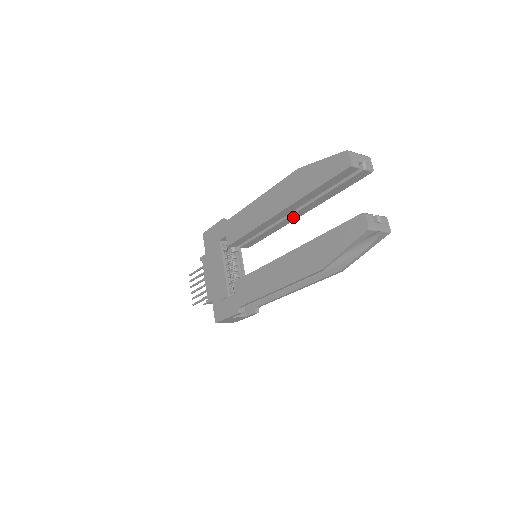
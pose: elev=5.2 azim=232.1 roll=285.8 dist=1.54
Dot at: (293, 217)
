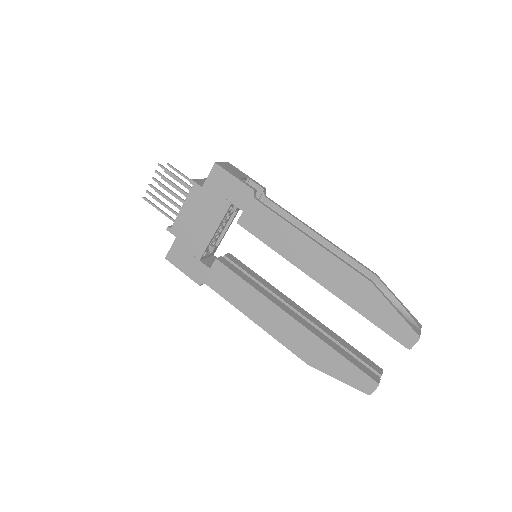
Dot at: occluded
